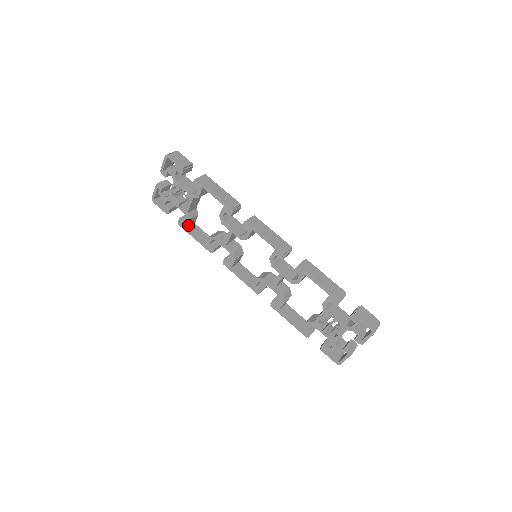
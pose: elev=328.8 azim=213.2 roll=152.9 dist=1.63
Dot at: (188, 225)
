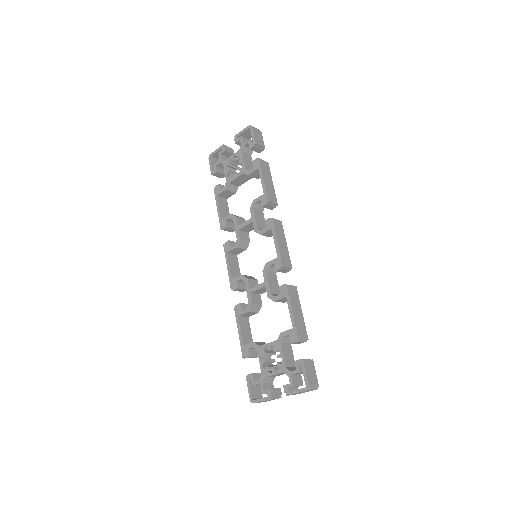
Dot at: (221, 194)
